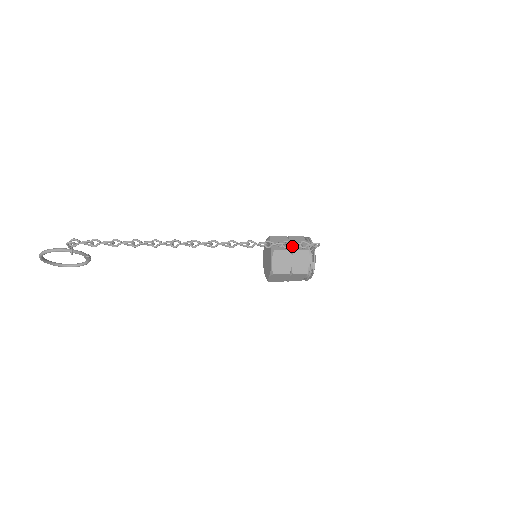
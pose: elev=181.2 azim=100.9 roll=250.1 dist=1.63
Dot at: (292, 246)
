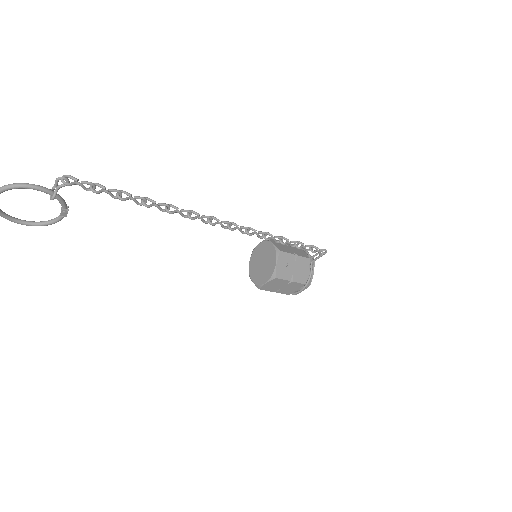
Dot at: (294, 251)
